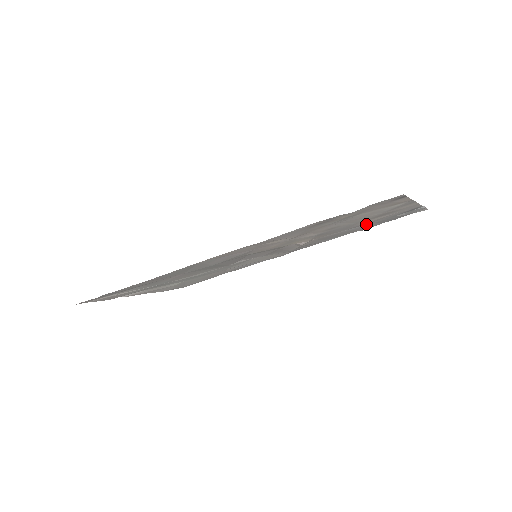
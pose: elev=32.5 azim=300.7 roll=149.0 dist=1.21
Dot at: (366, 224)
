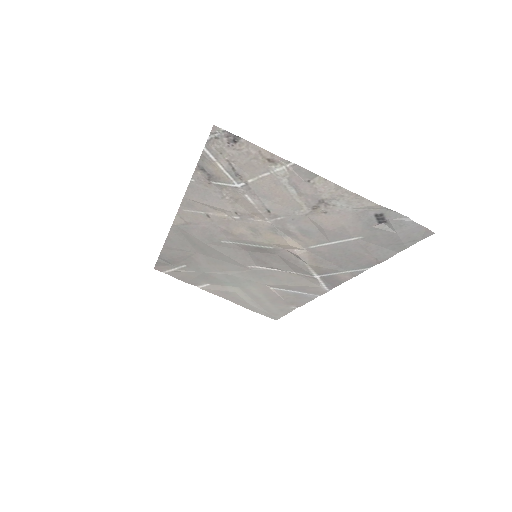
Dot at: (350, 238)
